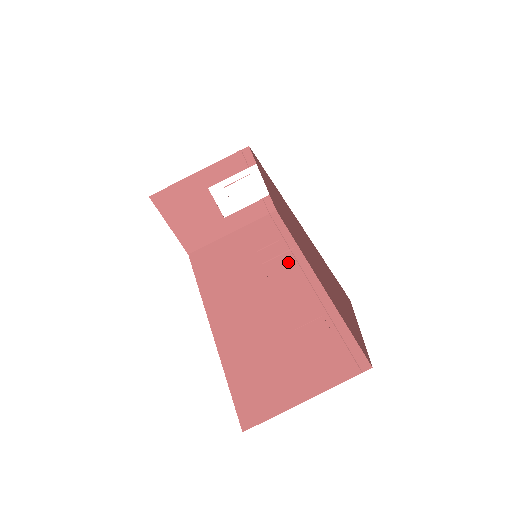
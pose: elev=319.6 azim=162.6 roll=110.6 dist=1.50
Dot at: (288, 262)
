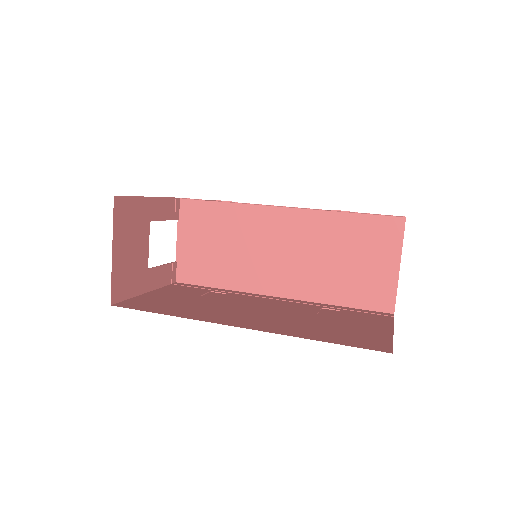
Dot at: (243, 296)
